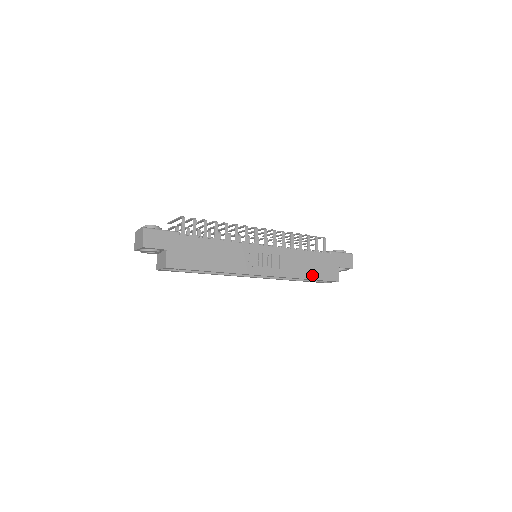
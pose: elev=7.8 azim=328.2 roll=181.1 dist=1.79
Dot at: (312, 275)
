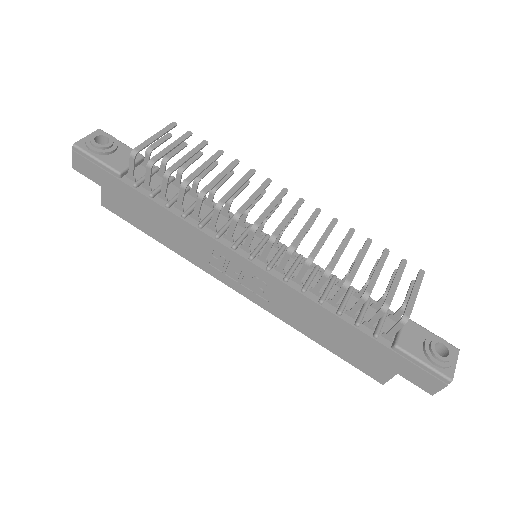
Dot at: (329, 344)
